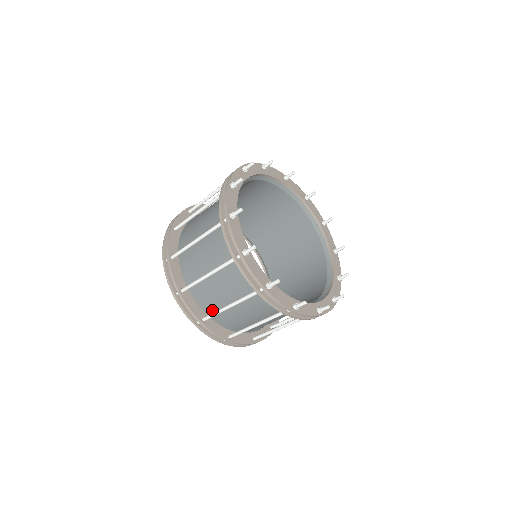
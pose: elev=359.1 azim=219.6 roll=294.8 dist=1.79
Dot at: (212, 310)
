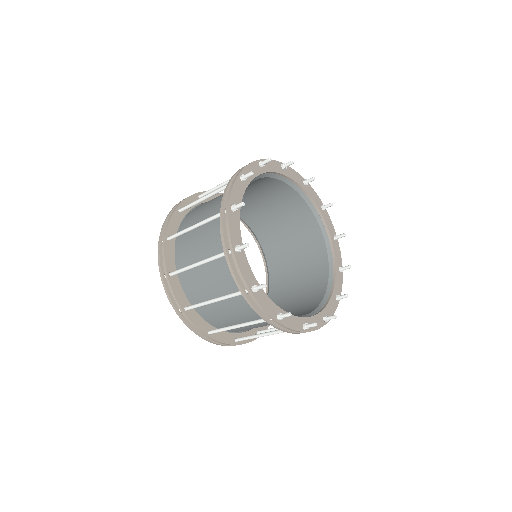
Dot at: occluded
